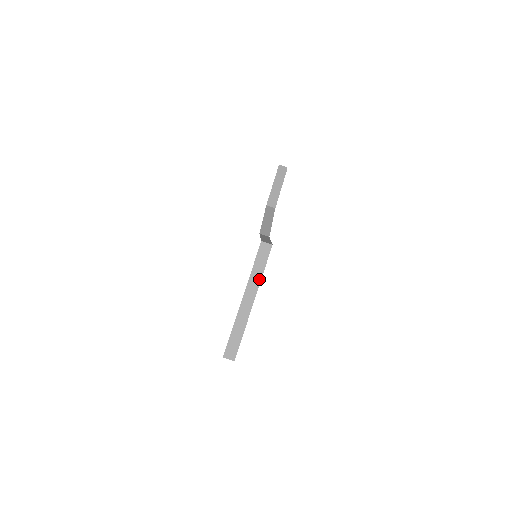
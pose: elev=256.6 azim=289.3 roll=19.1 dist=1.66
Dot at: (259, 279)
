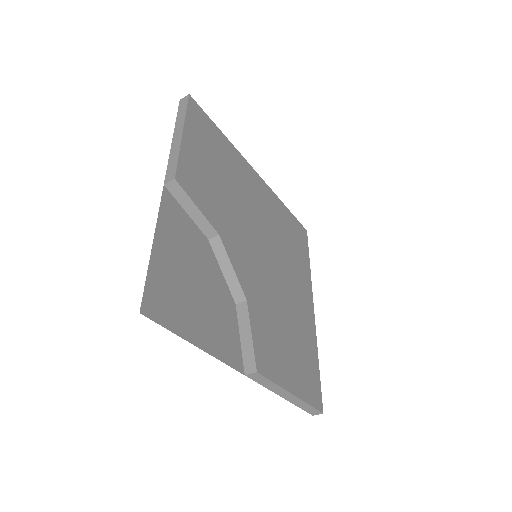
Dot at: (278, 387)
